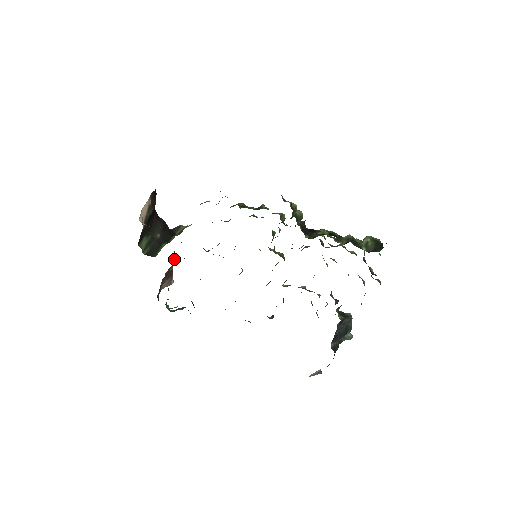
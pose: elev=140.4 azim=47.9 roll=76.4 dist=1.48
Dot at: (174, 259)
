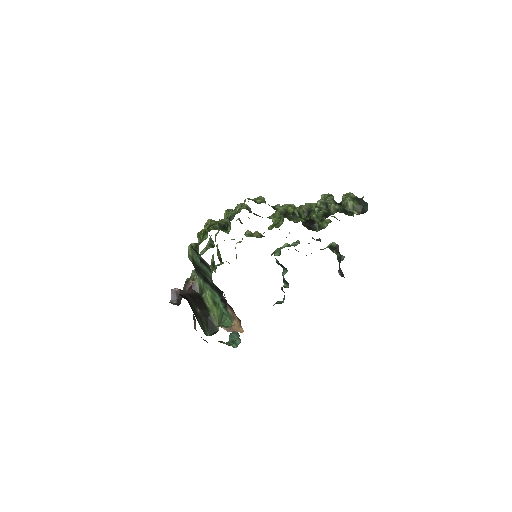
Dot at: occluded
